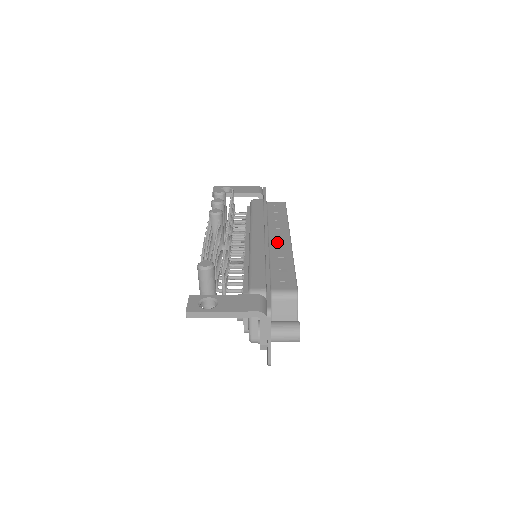
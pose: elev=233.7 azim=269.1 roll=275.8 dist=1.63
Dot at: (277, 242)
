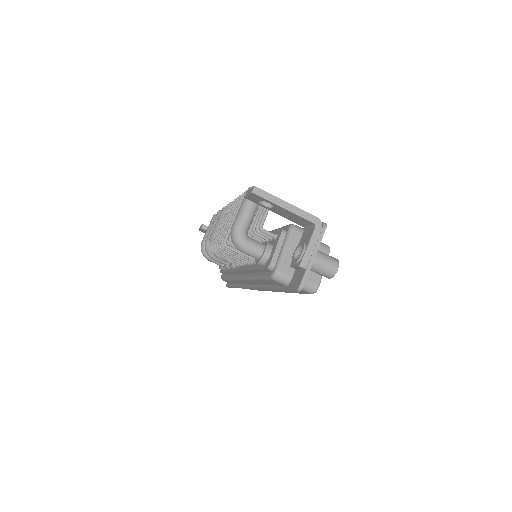
Dot at: occluded
